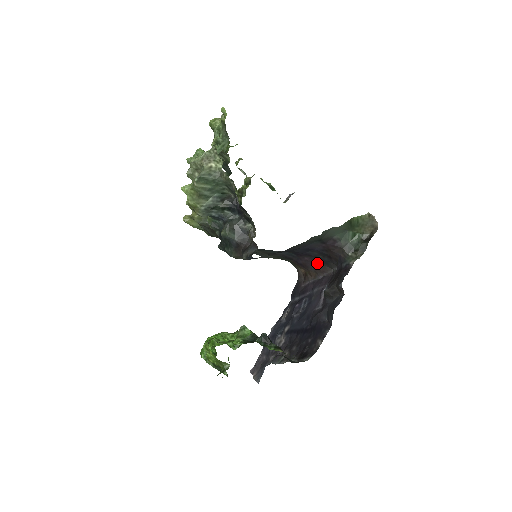
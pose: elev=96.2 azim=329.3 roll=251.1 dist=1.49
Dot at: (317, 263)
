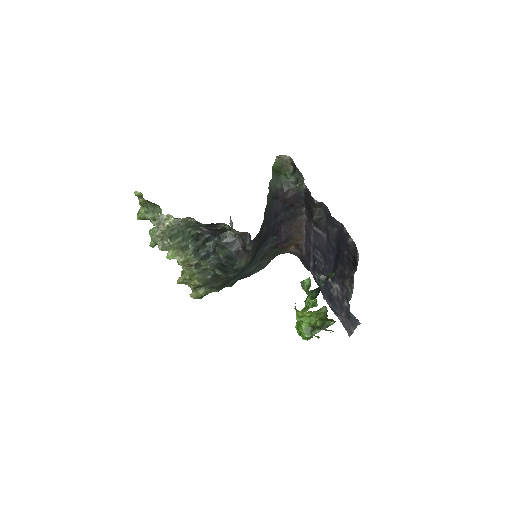
Dot at: (292, 224)
